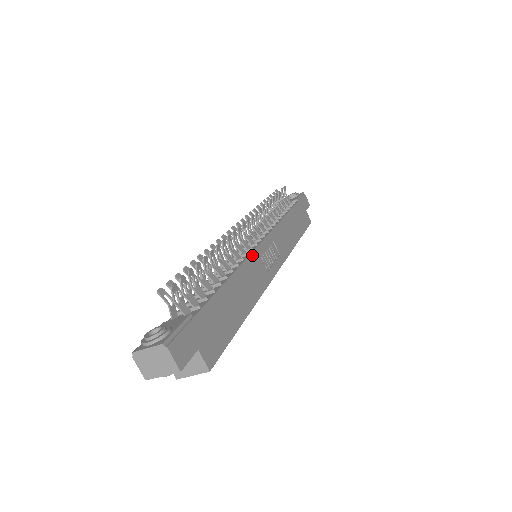
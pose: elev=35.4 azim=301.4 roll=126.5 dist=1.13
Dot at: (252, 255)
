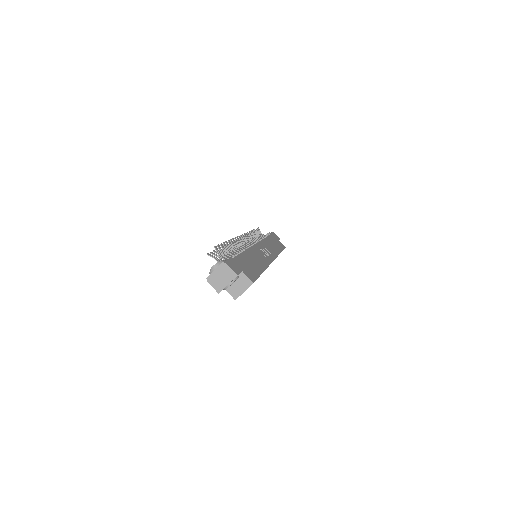
Dot at: (253, 247)
